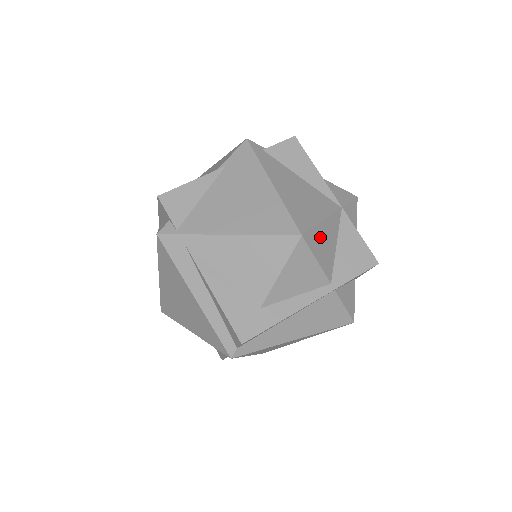
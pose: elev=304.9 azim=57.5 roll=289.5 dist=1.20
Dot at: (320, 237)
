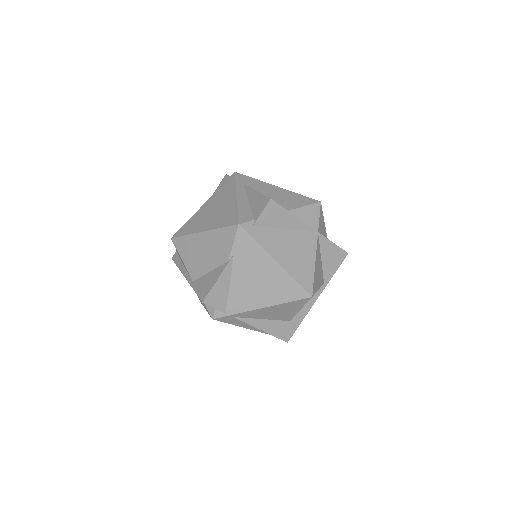
Dot at: (316, 276)
